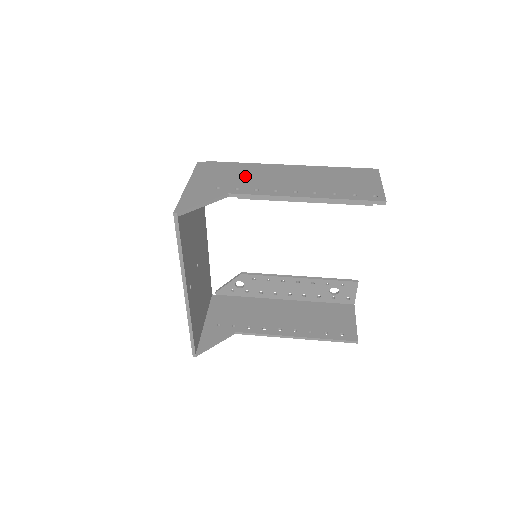
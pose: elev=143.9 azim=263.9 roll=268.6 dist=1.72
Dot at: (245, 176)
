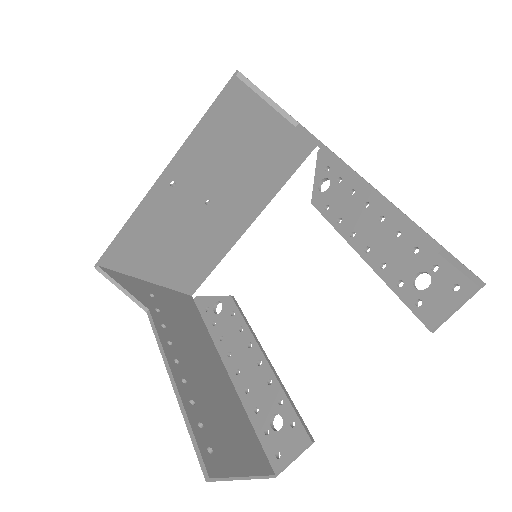
Dot at: occluded
